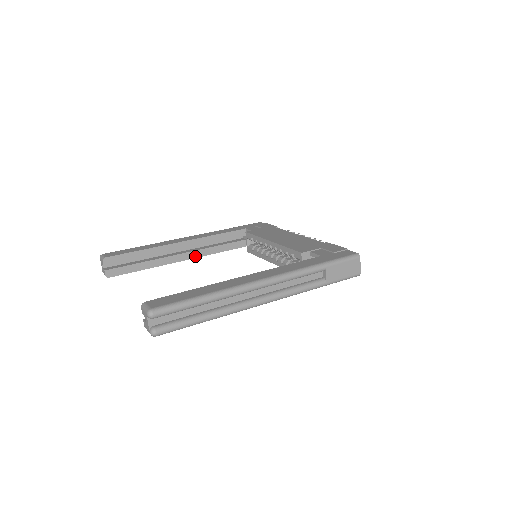
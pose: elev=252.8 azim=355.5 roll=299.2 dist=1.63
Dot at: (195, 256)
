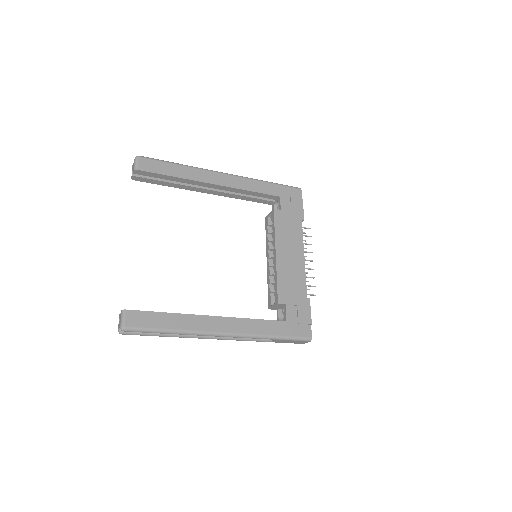
Dot at: (220, 194)
